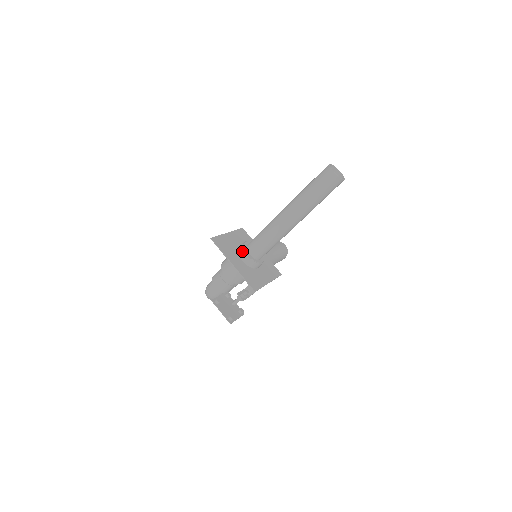
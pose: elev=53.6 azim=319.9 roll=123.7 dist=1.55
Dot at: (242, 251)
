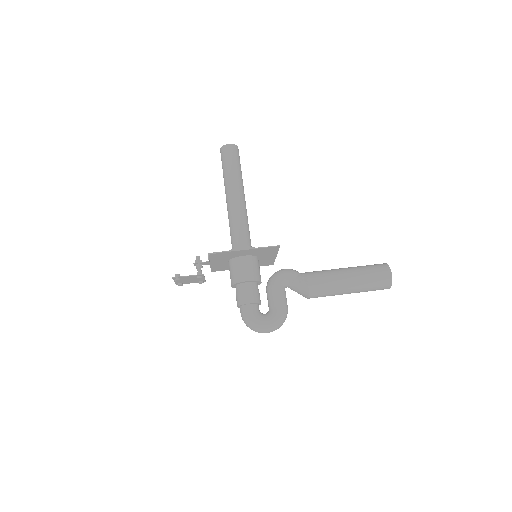
Dot at: occluded
